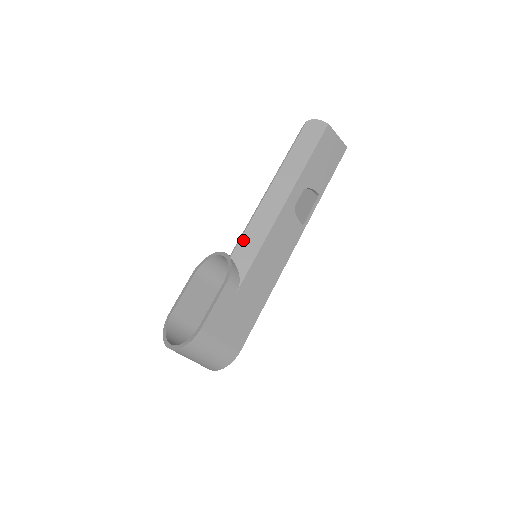
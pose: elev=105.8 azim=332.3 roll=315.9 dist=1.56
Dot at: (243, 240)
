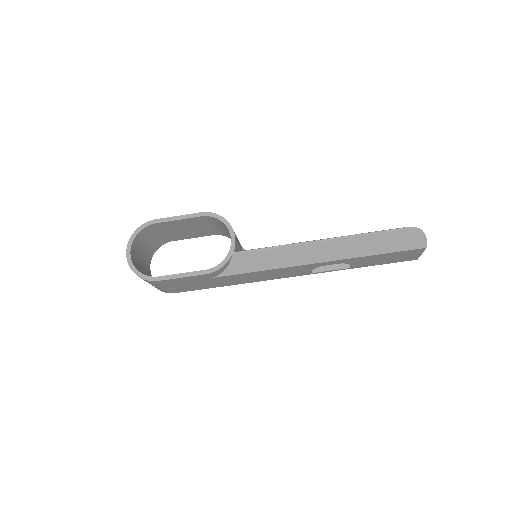
Dot at: (255, 254)
